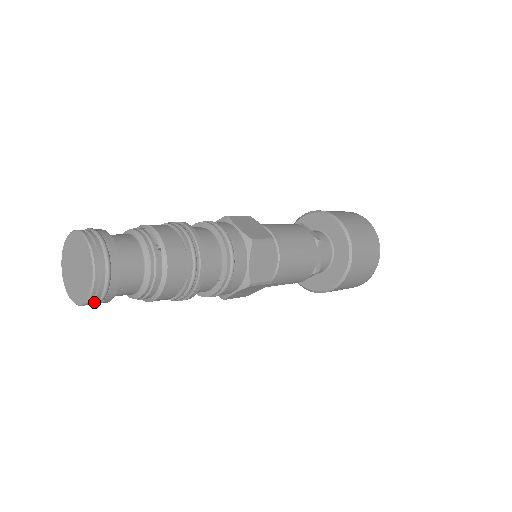
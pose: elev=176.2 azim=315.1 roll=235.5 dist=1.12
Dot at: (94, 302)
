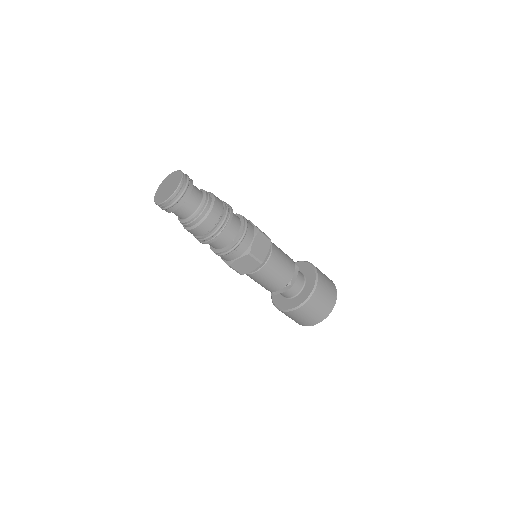
Dot at: (170, 203)
